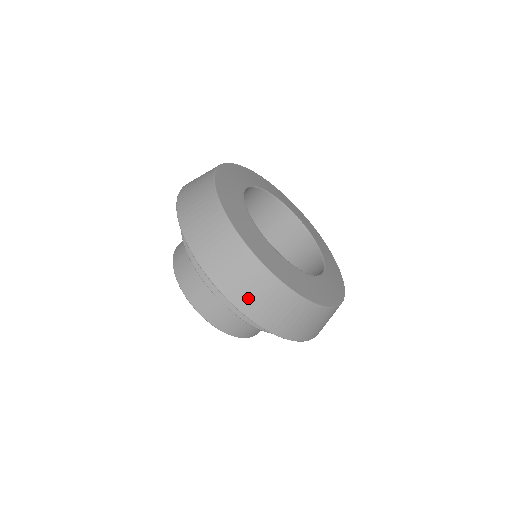
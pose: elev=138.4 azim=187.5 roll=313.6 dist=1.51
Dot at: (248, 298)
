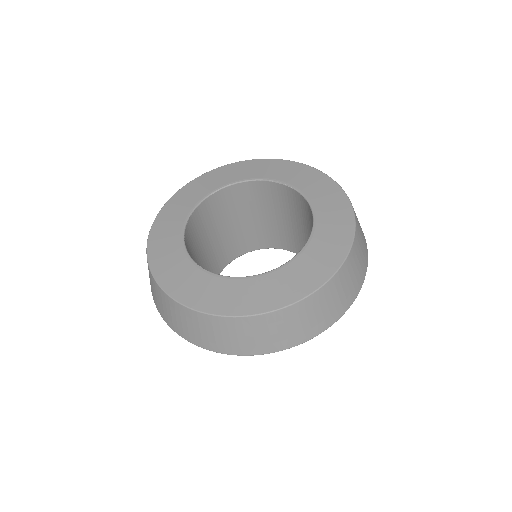
Dot at: (201, 337)
